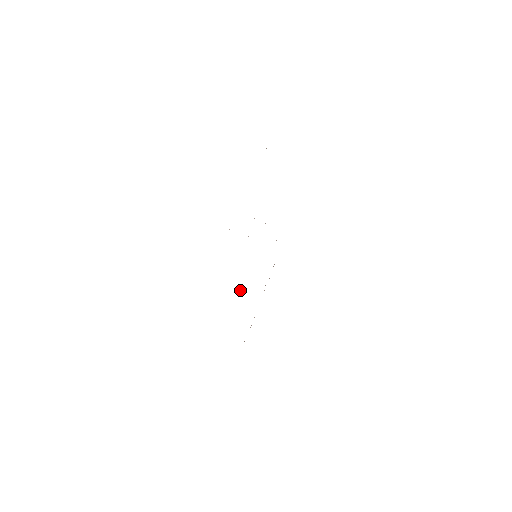
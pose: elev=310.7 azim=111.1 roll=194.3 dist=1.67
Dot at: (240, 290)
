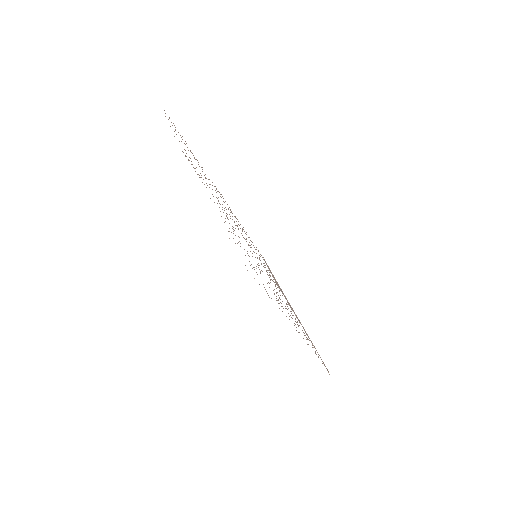
Dot at: (279, 298)
